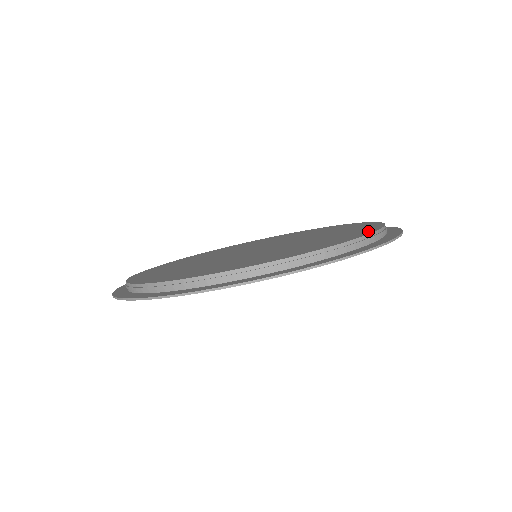
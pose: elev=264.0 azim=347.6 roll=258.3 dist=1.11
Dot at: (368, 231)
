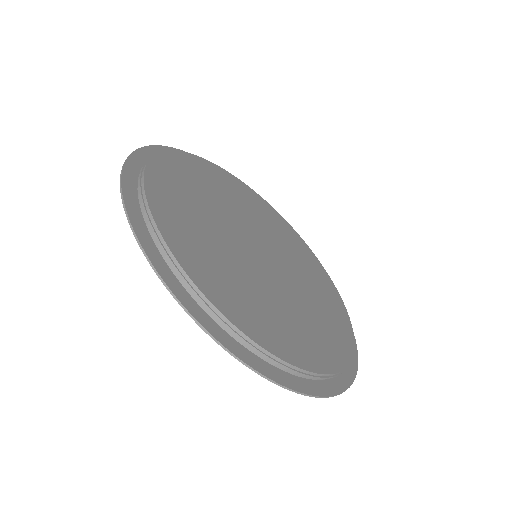
Dot at: (298, 359)
